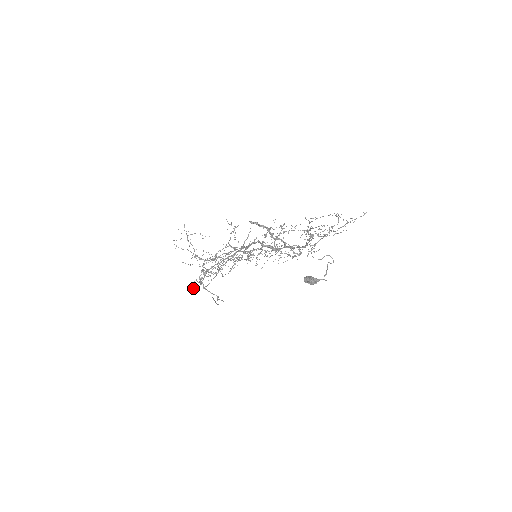
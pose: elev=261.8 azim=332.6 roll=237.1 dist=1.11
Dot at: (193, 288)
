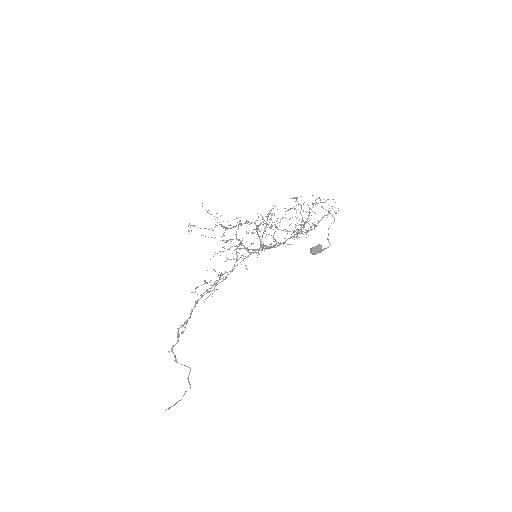
Dot at: occluded
